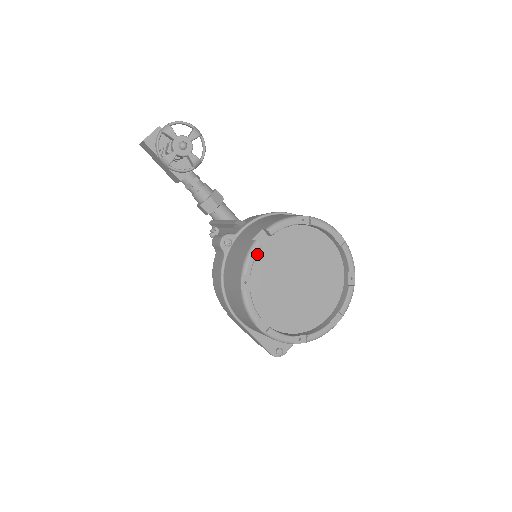
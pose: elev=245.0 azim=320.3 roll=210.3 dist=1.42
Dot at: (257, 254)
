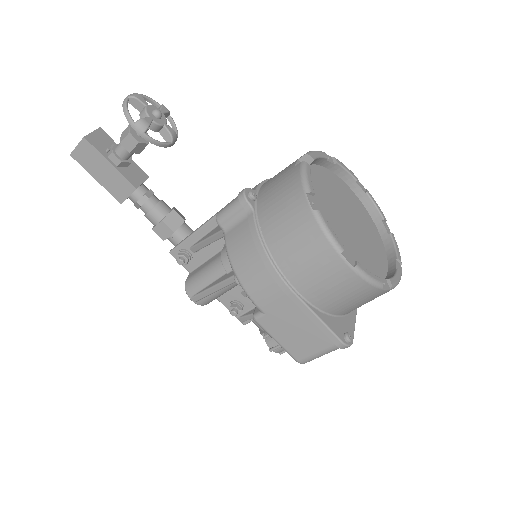
Dot at: occluded
